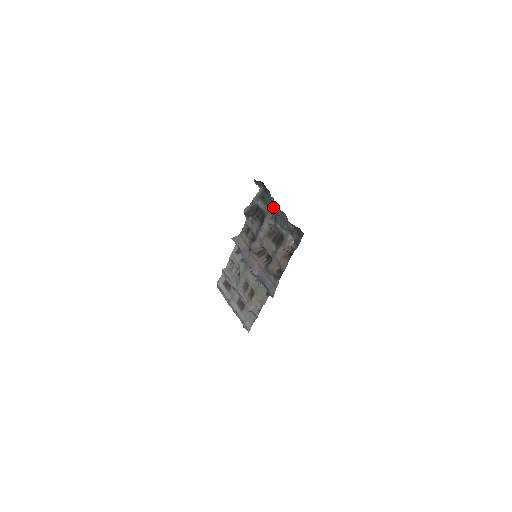
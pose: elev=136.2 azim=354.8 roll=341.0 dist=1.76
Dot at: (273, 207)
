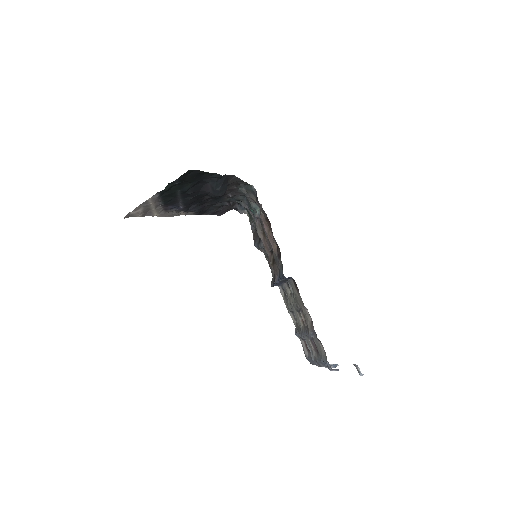
Dot at: (243, 205)
